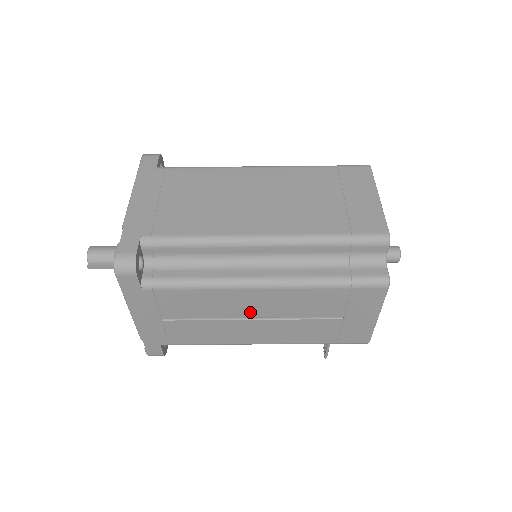
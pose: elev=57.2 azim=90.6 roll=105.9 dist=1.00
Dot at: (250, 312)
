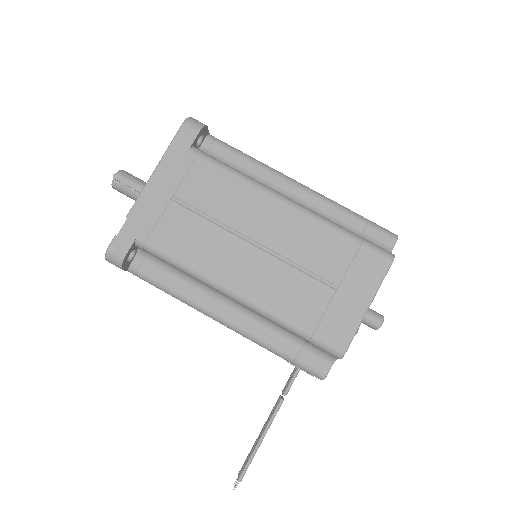
Dot at: (257, 231)
